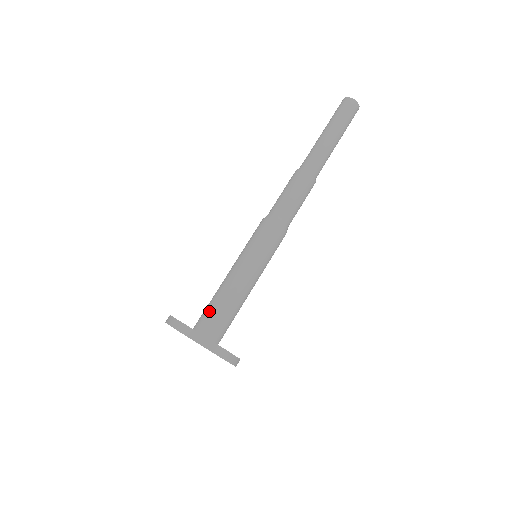
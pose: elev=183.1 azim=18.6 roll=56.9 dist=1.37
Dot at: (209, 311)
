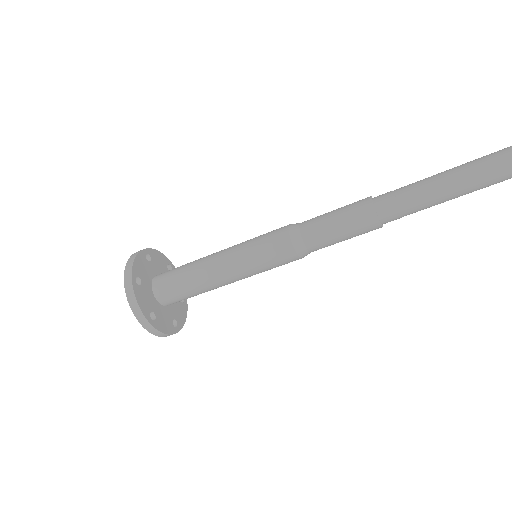
Dot at: (173, 272)
